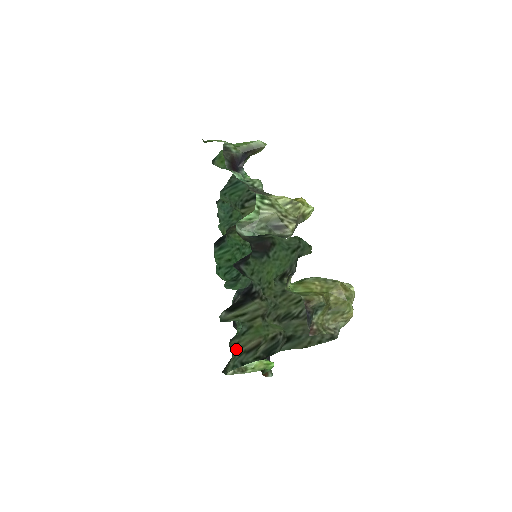
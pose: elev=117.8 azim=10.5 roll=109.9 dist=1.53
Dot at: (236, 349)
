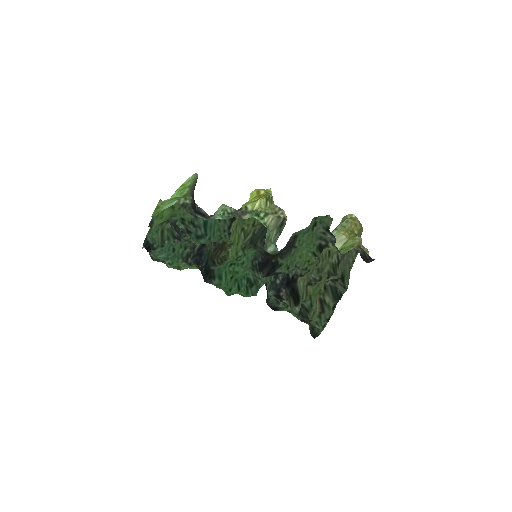
Dot at: (314, 318)
